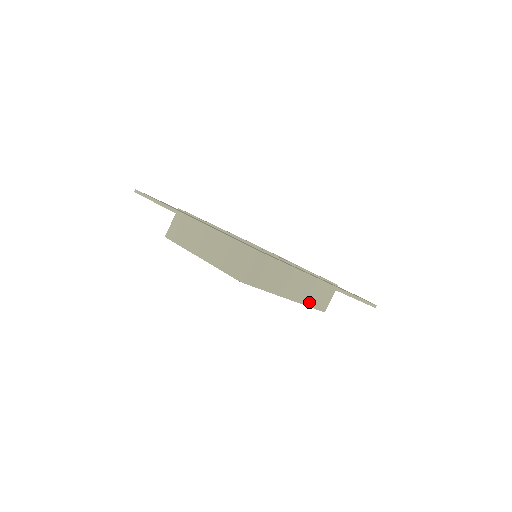
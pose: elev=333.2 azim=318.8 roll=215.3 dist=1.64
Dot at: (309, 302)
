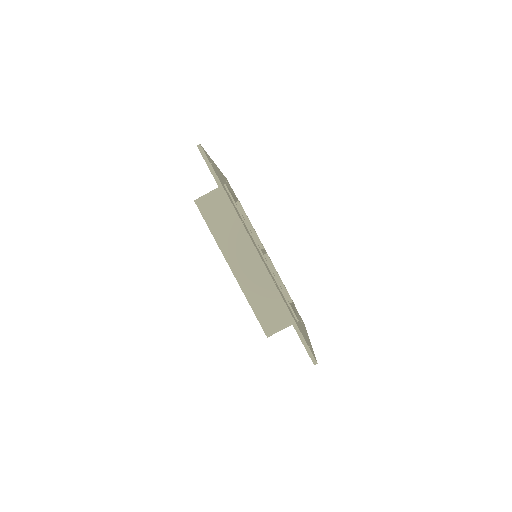
Dot at: (252, 299)
